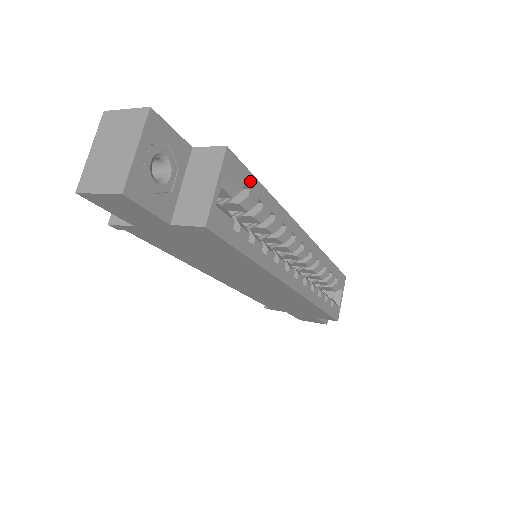
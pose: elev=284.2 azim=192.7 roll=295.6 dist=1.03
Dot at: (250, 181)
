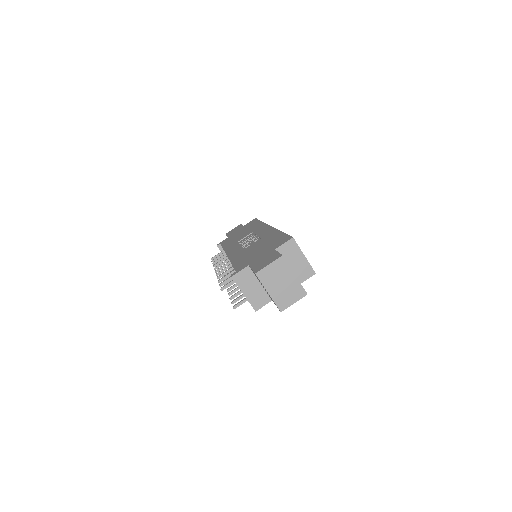
Dot at: occluded
